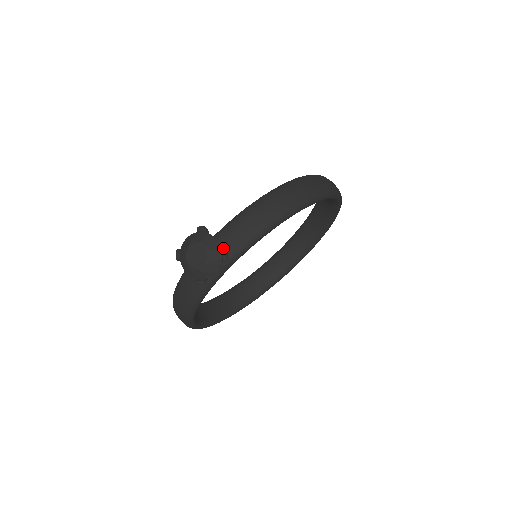
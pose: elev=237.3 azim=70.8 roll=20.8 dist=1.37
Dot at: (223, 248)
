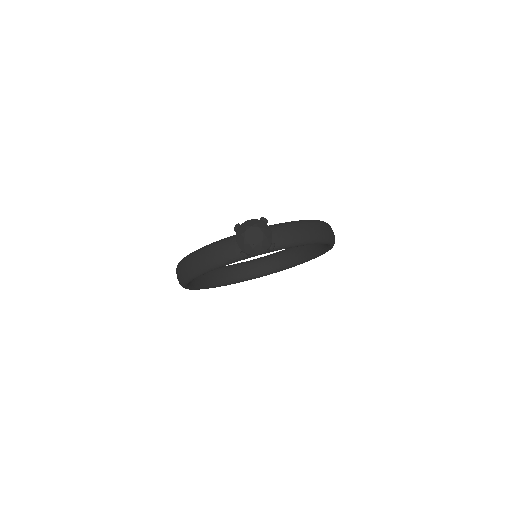
Dot at: occluded
